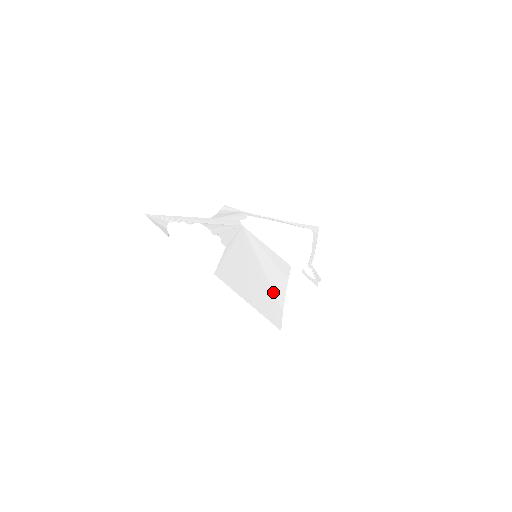
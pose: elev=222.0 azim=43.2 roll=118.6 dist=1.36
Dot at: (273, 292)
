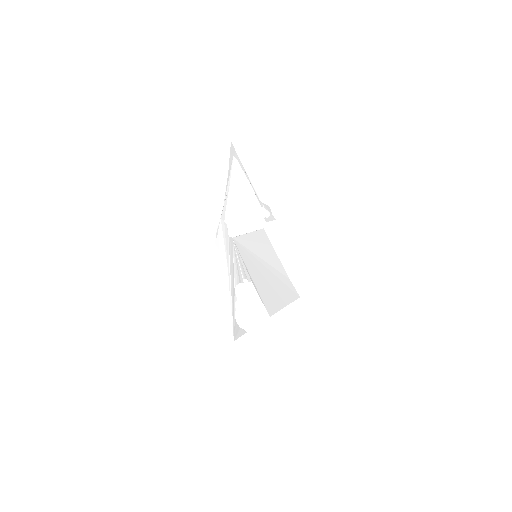
Dot at: (279, 272)
